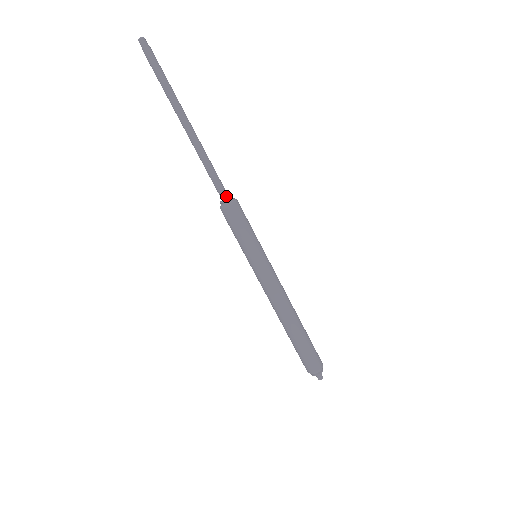
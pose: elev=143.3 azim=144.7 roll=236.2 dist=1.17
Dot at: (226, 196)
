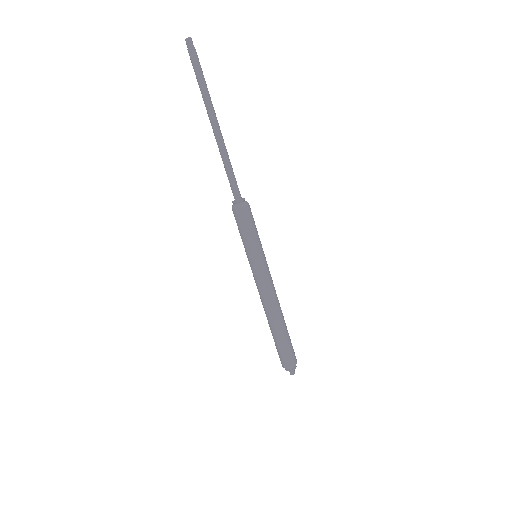
Dot at: (239, 198)
